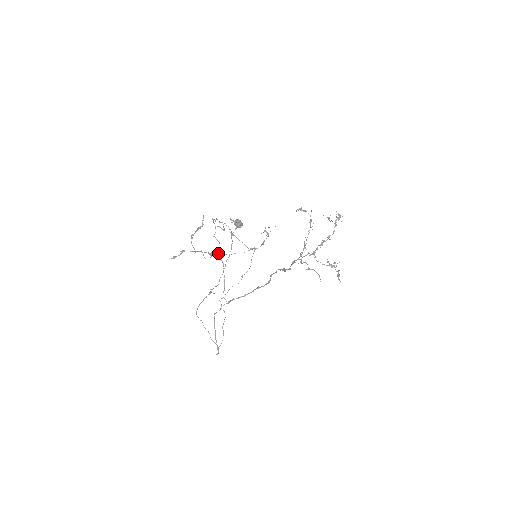
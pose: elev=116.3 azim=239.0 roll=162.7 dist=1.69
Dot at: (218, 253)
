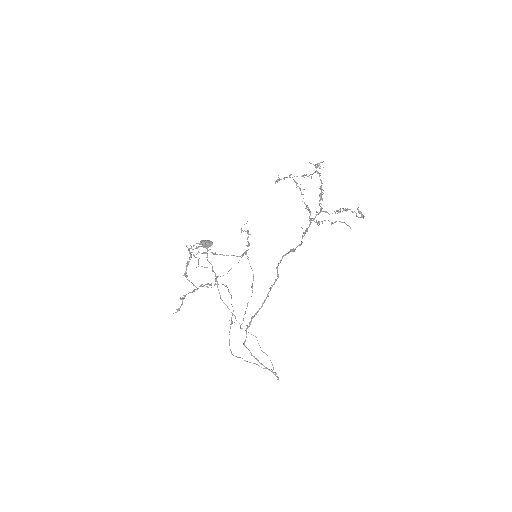
Dot at: (215, 279)
